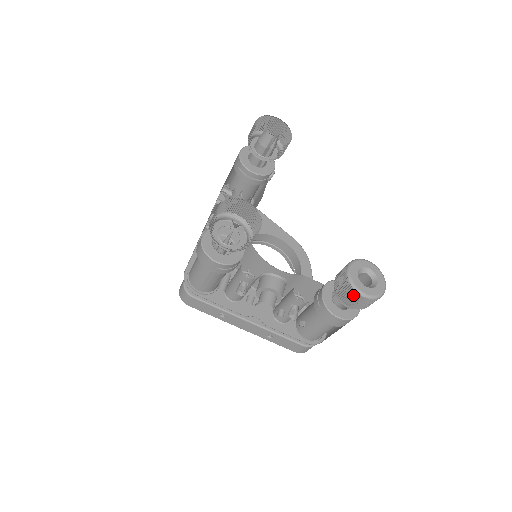
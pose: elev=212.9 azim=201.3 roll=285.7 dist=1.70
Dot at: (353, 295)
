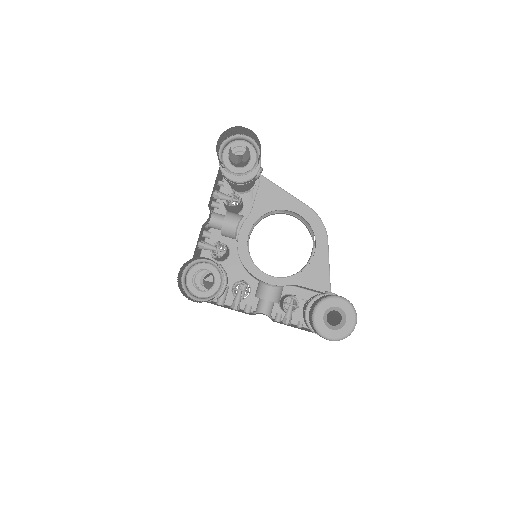
Dot at: occluded
